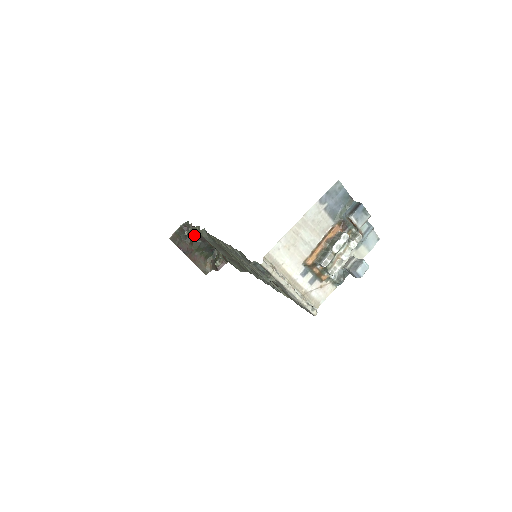
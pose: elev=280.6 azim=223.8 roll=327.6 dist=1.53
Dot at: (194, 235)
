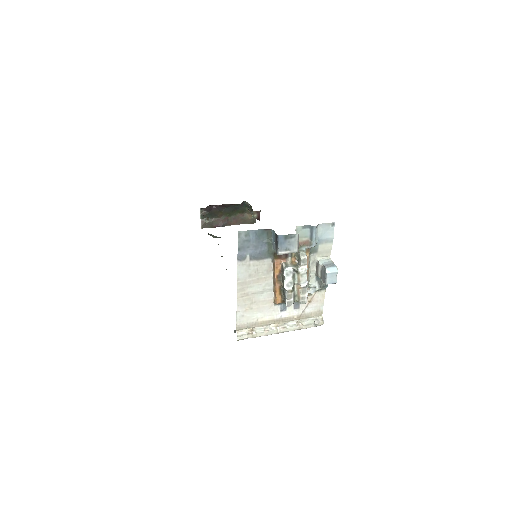
Dot at: (217, 208)
